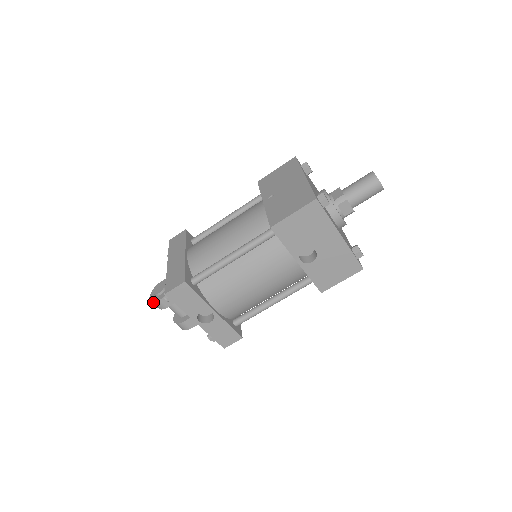
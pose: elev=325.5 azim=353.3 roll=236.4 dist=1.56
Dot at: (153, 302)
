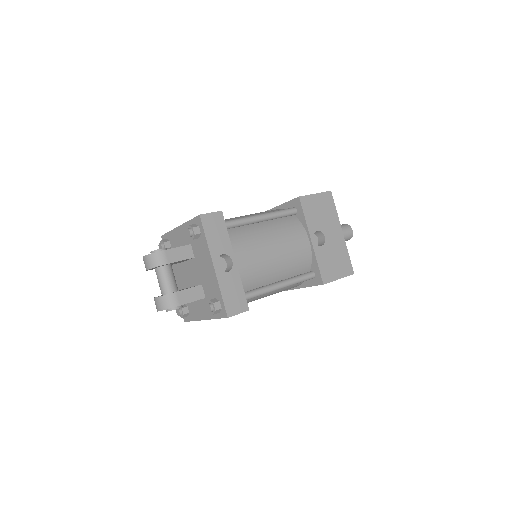
Dot at: (154, 253)
